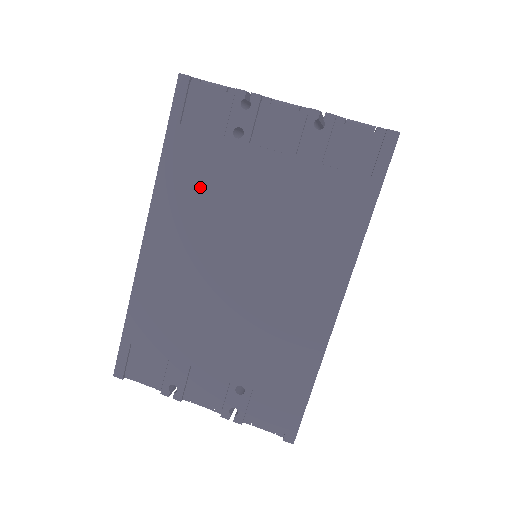
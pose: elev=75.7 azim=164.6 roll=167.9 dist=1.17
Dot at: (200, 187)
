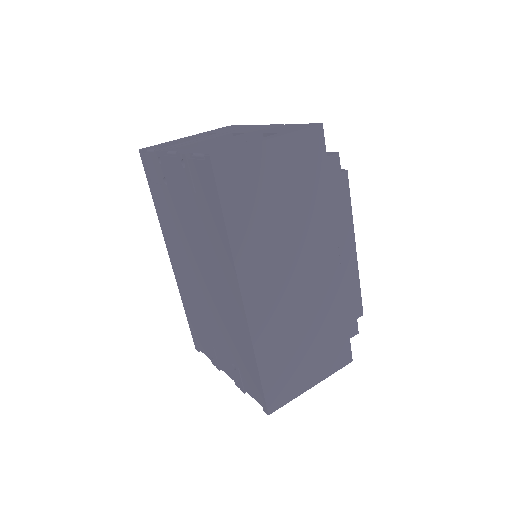
Dot at: (170, 222)
